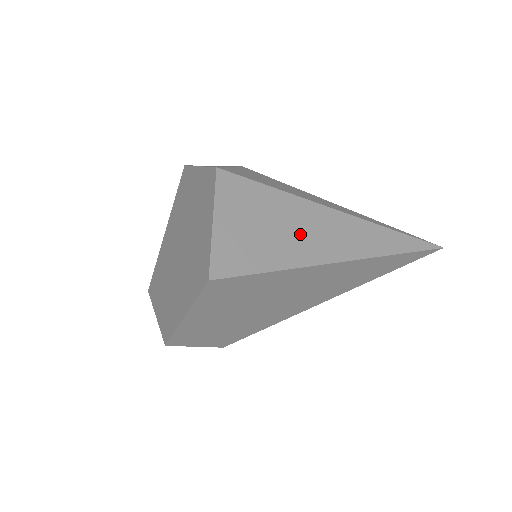
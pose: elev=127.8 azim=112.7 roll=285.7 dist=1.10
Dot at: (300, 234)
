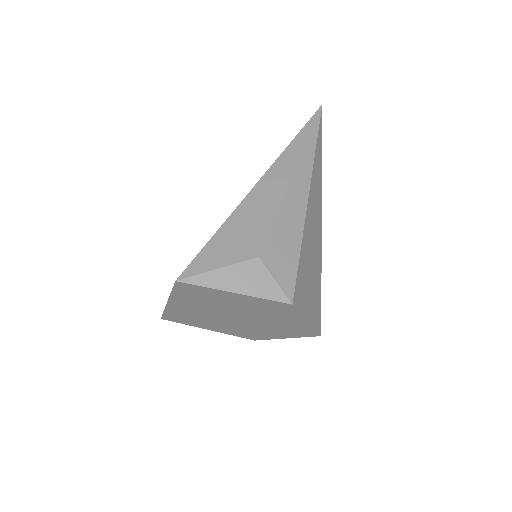
Dot at: (314, 248)
